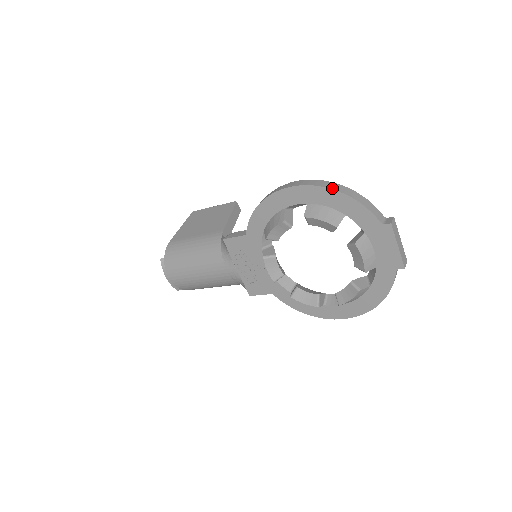
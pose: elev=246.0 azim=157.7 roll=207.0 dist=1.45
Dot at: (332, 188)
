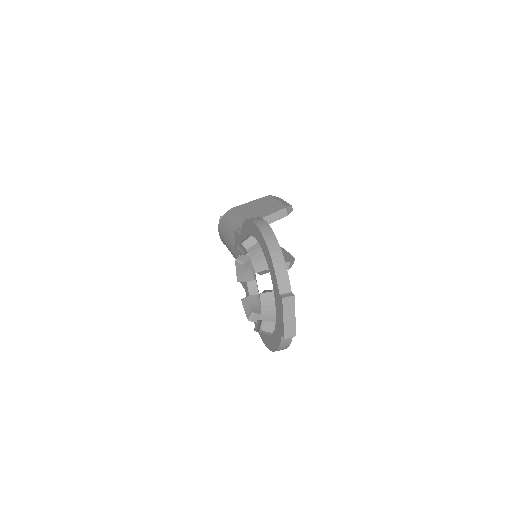
Dot at: (267, 243)
